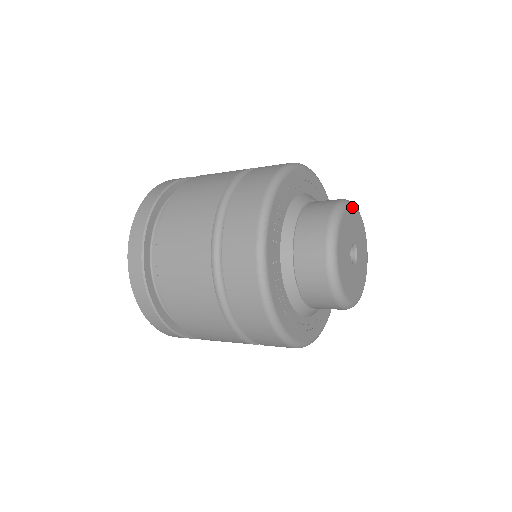
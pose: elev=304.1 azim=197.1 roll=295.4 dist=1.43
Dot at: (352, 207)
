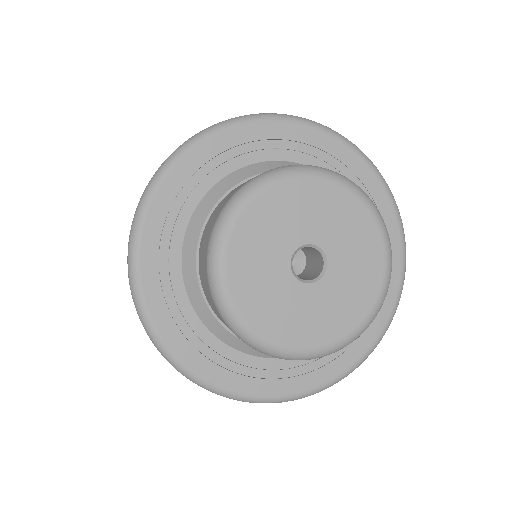
Dot at: (261, 192)
